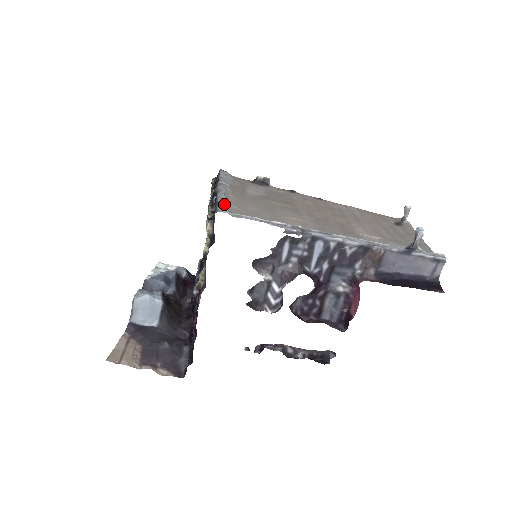
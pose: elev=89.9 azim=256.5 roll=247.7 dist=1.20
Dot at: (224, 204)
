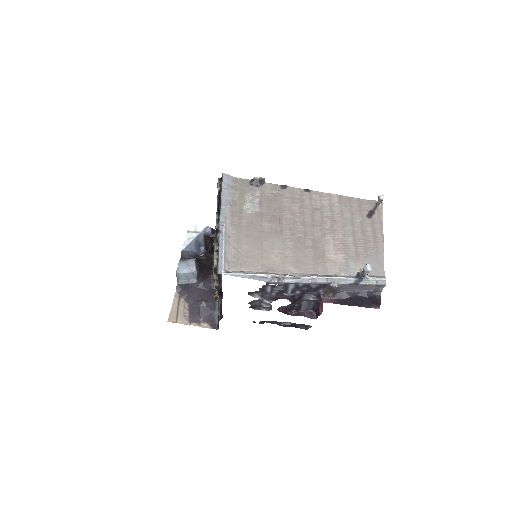
Dot at: (223, 258)
